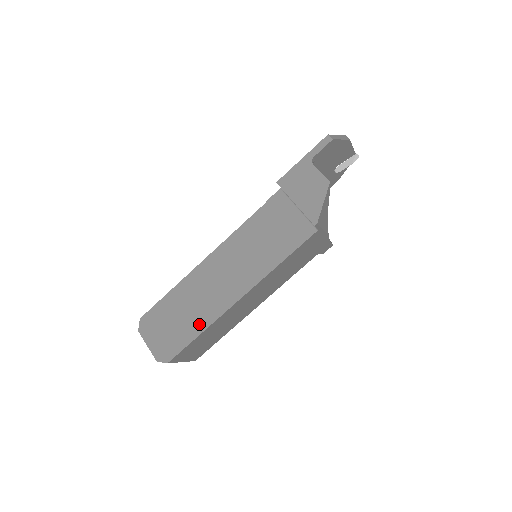
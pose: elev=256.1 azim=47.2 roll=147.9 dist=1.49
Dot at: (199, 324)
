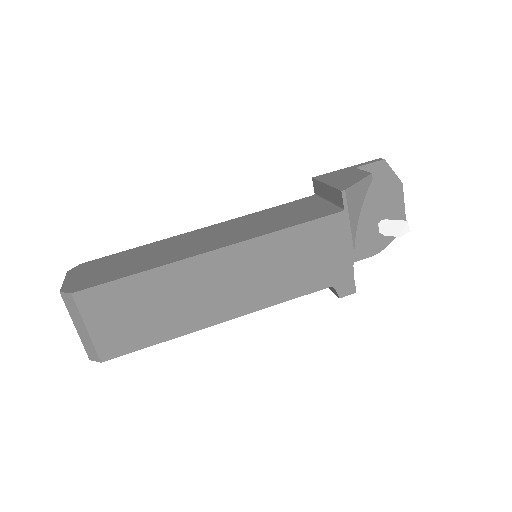
Dot at: (146, 266)
